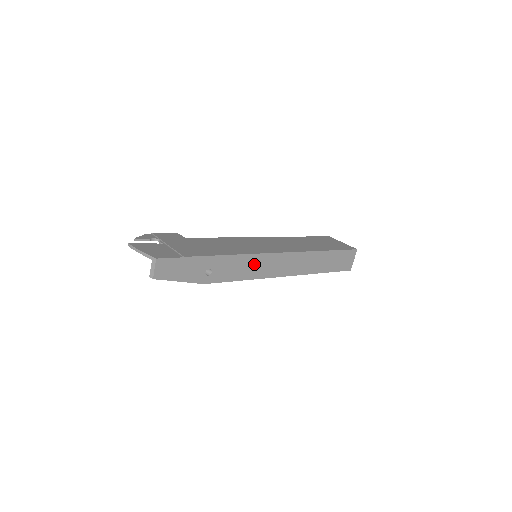
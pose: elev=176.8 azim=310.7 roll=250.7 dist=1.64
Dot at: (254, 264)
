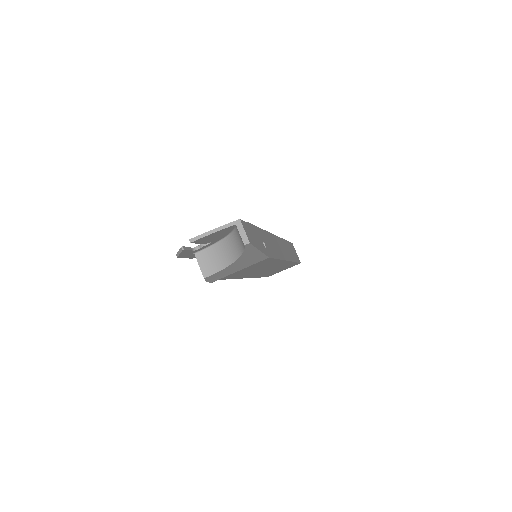
Dot at: (273, 243)
